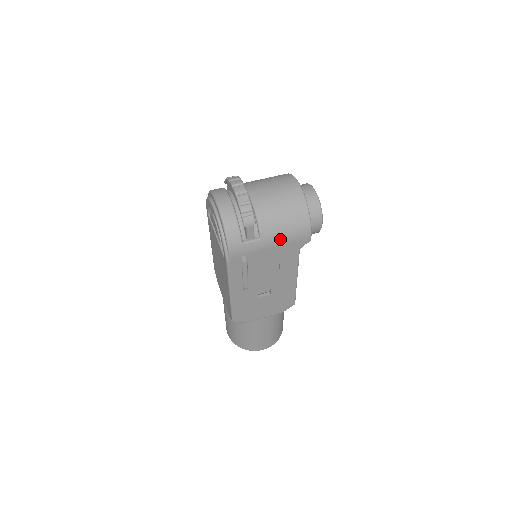
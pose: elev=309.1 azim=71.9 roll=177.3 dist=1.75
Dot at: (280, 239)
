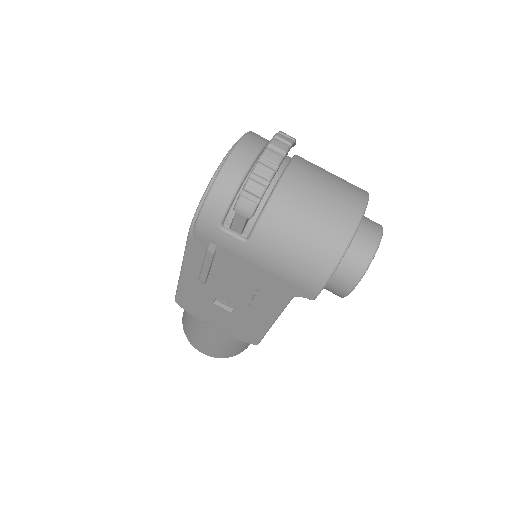
Dot at: (273, 264)
